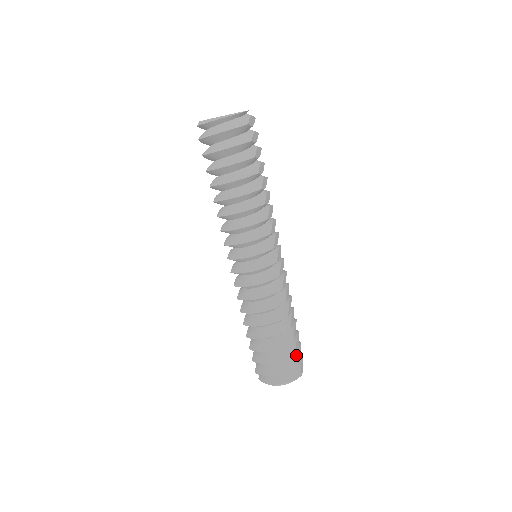
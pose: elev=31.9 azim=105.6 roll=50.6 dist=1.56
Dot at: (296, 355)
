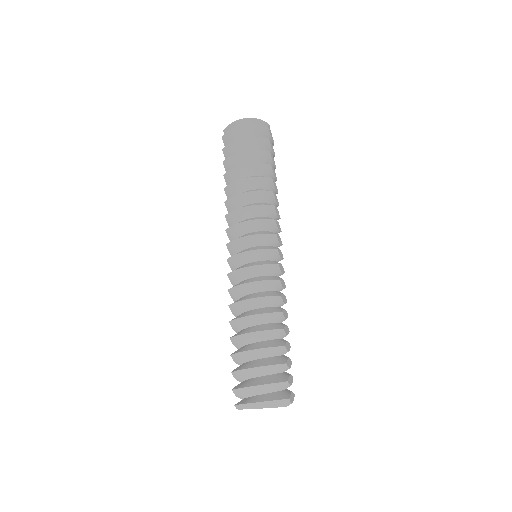
Dot at: (286, 375)
